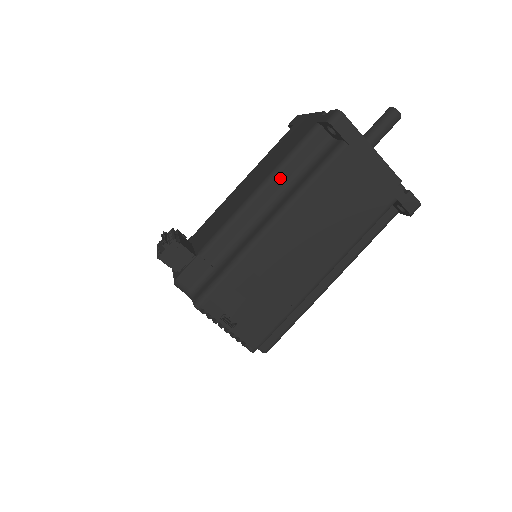
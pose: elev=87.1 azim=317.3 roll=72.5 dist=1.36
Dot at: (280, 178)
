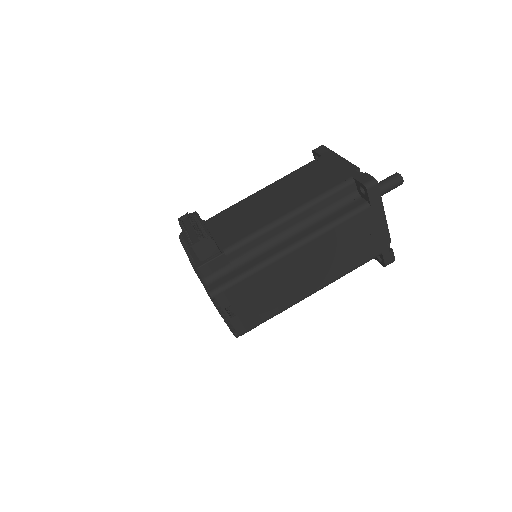
Dot at: (309, 211)
